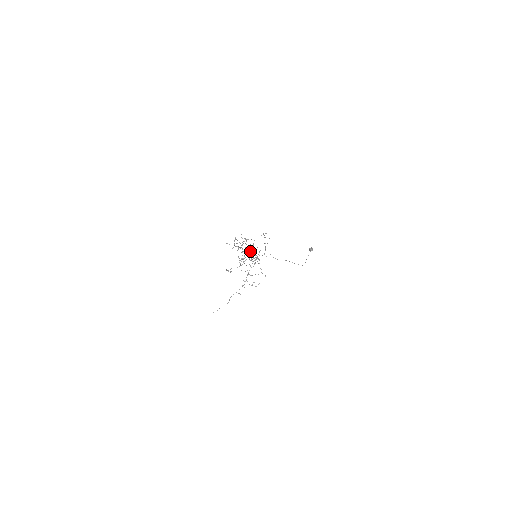
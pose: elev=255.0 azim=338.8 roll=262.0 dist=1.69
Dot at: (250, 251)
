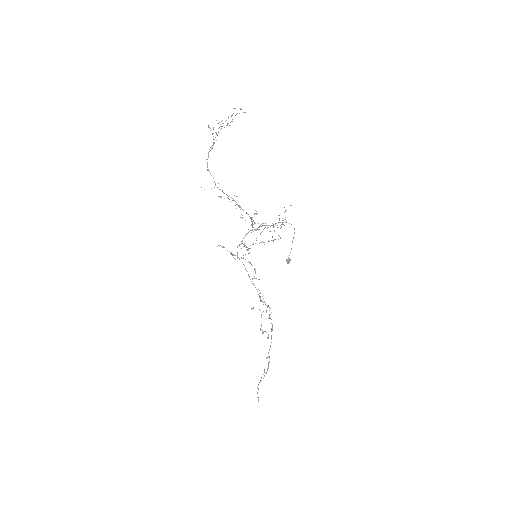
Dot at: (244, 246)
